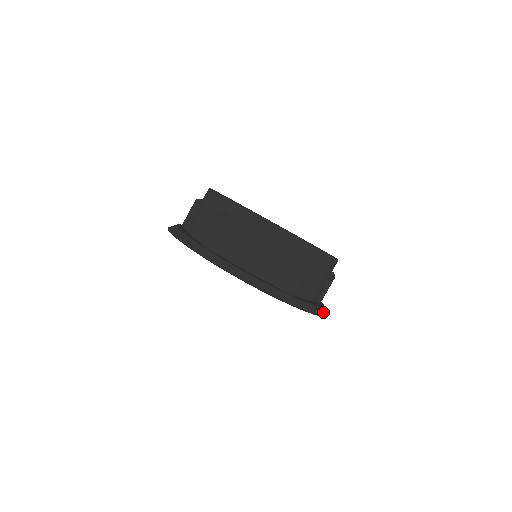
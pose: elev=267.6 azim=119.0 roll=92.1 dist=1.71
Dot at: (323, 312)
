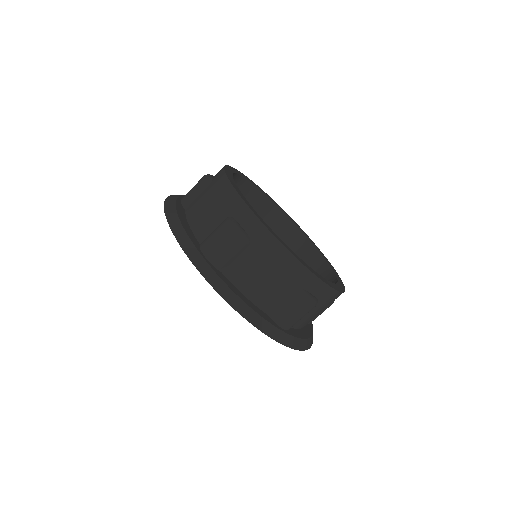
Dot at: (253, 317)
